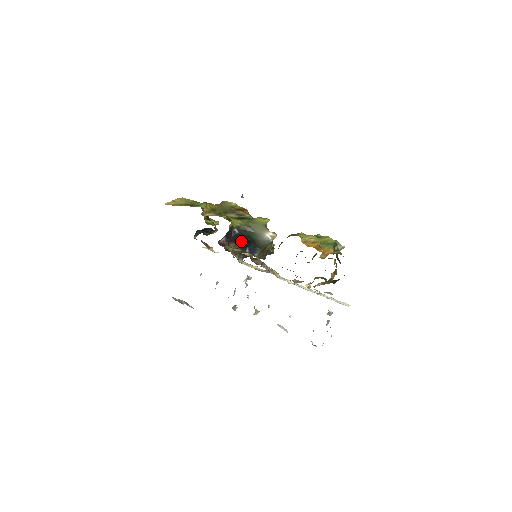
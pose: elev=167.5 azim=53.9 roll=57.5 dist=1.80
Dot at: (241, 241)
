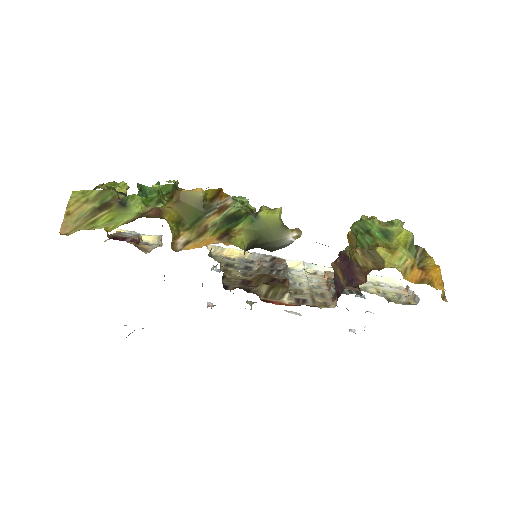
Dot at: occluded
